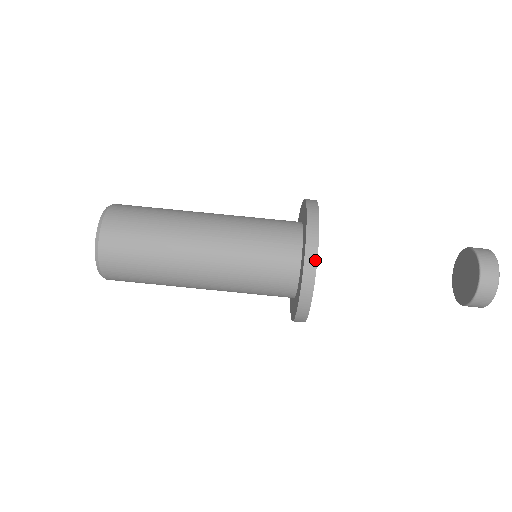
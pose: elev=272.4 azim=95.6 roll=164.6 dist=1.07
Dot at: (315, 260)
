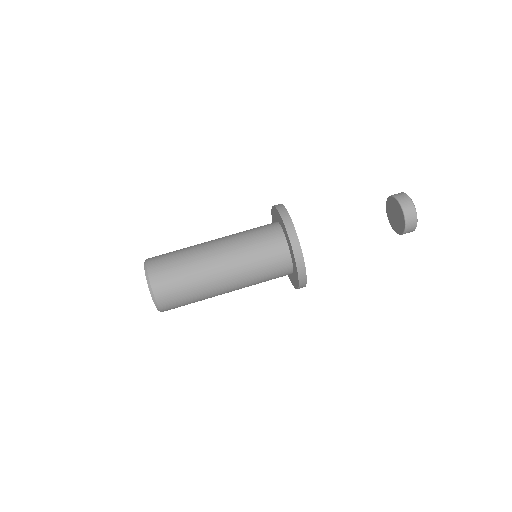
Dot at: (282, 205)
